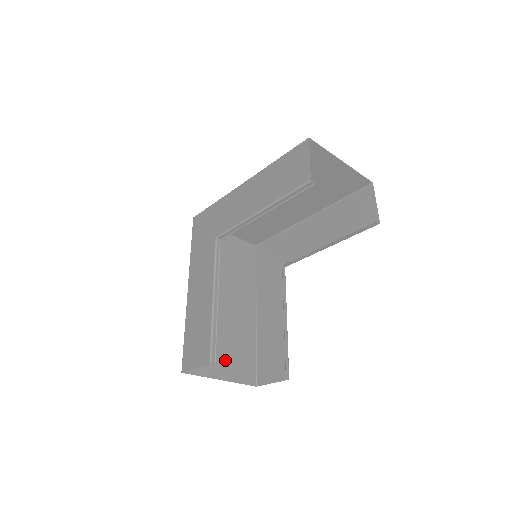
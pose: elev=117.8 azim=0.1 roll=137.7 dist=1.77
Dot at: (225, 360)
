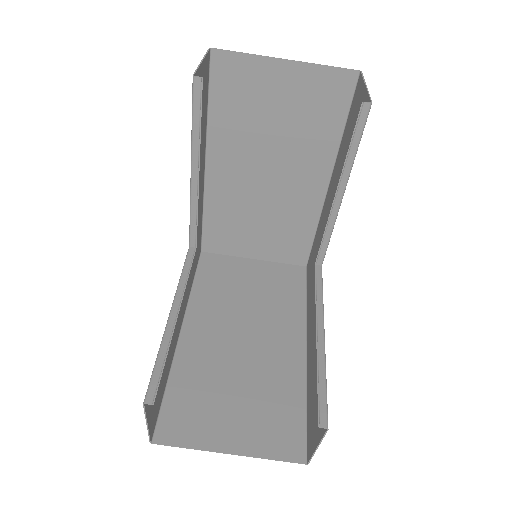
Dot at: (240, 422)
